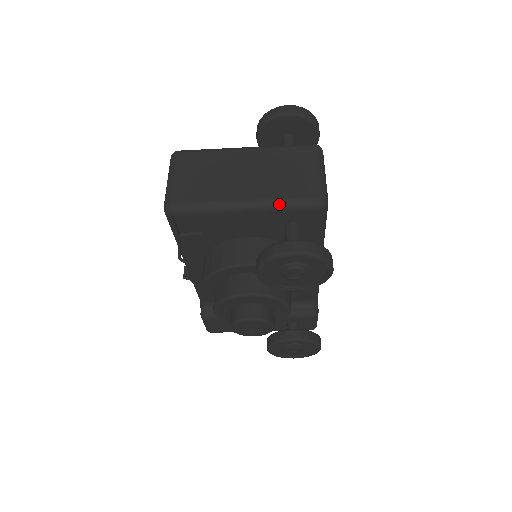
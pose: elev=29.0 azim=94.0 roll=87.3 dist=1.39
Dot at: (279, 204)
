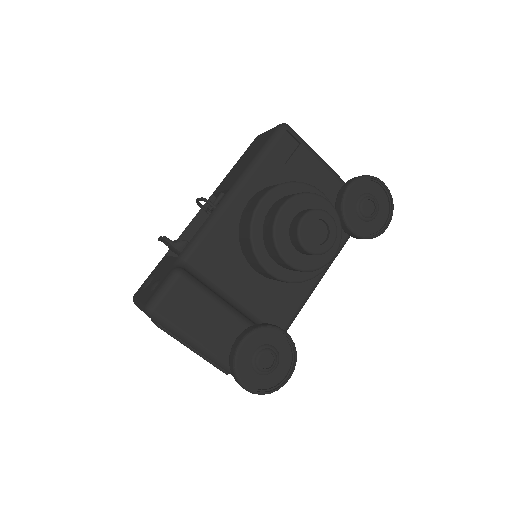
Dot at: occluded
